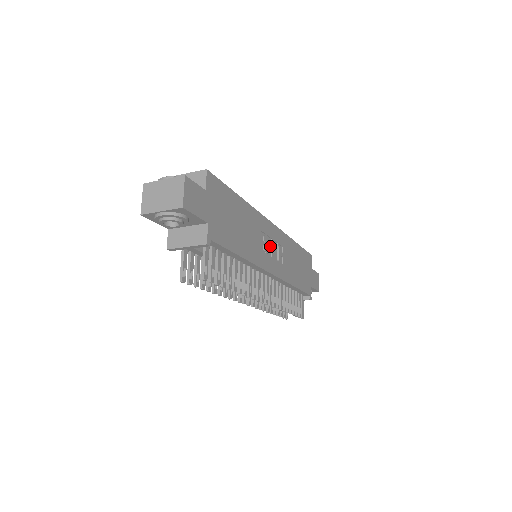
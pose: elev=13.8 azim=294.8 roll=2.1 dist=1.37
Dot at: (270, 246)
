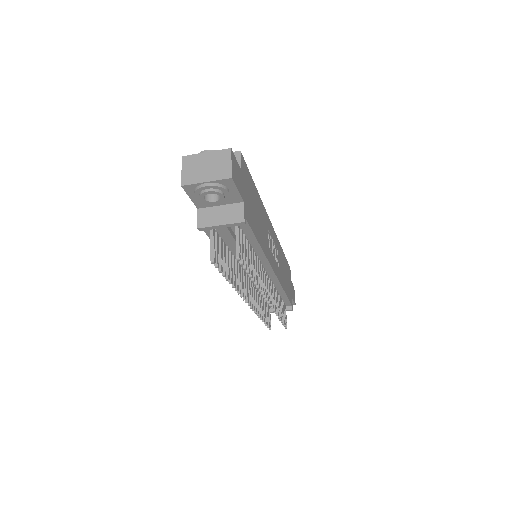
Dot at: occluded
